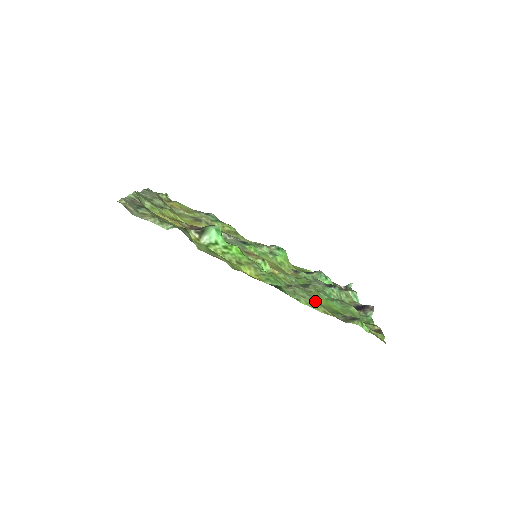
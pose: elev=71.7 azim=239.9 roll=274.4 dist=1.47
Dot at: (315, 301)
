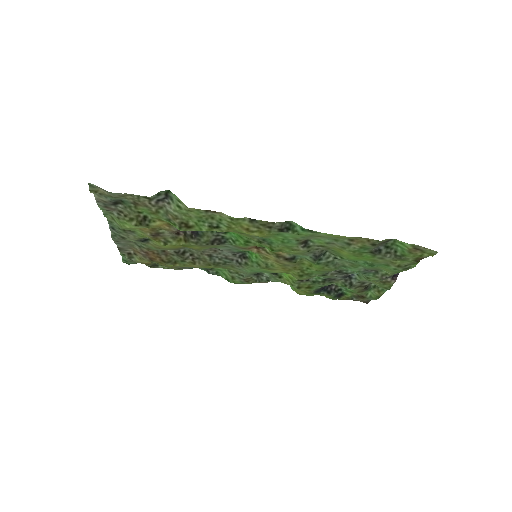
Dot at: (336, 240)
